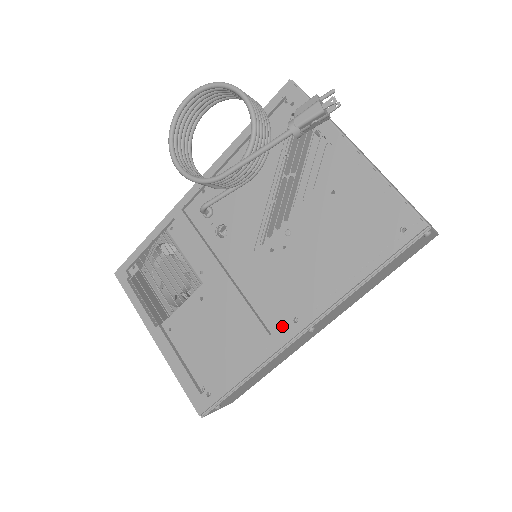
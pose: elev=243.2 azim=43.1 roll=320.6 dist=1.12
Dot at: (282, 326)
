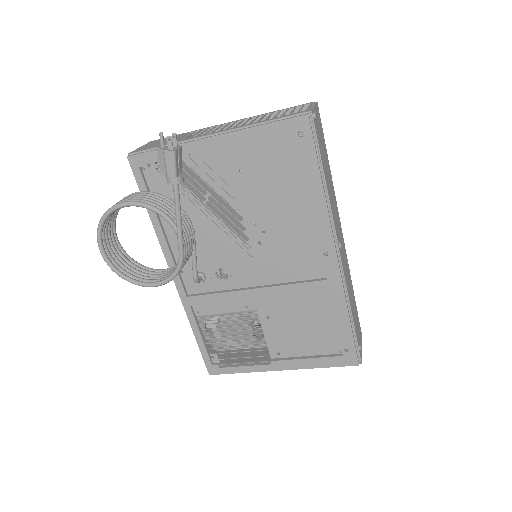
Dot at: (324, 267)
